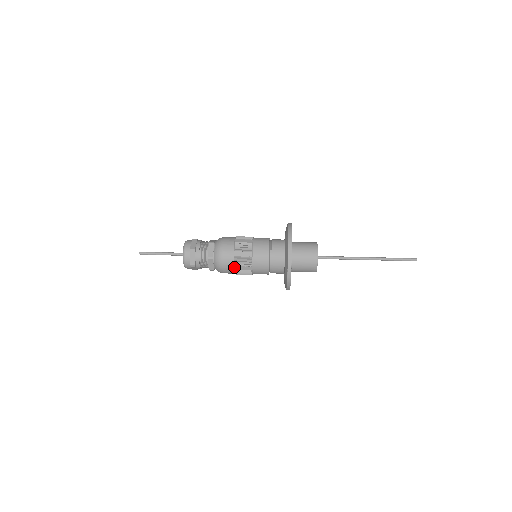
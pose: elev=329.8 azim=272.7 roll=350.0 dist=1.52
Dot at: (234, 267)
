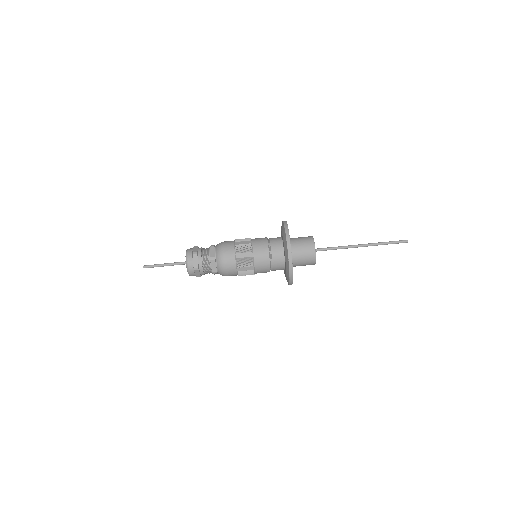
Dot at: (238, 275)
